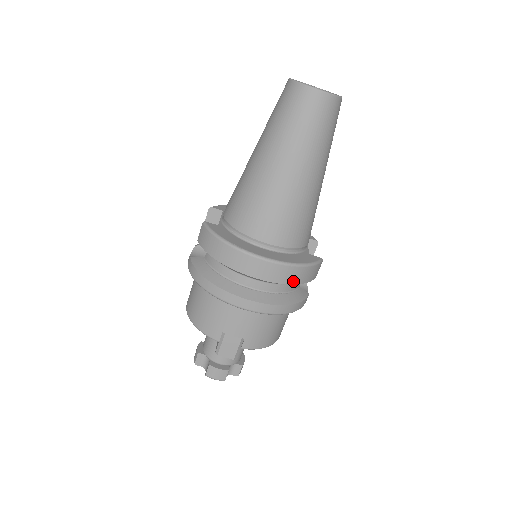
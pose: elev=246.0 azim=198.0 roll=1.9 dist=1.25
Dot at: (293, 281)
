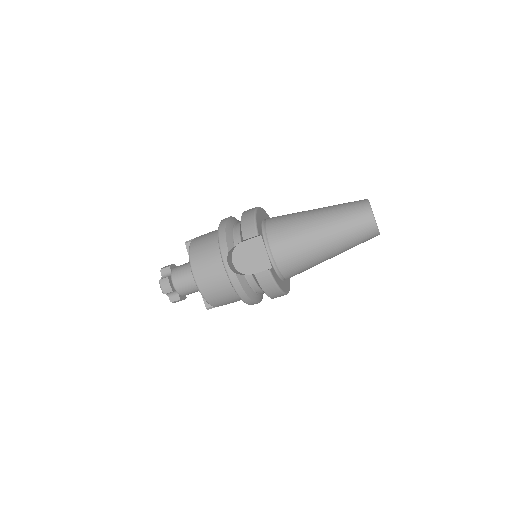
Dot at: occluded
